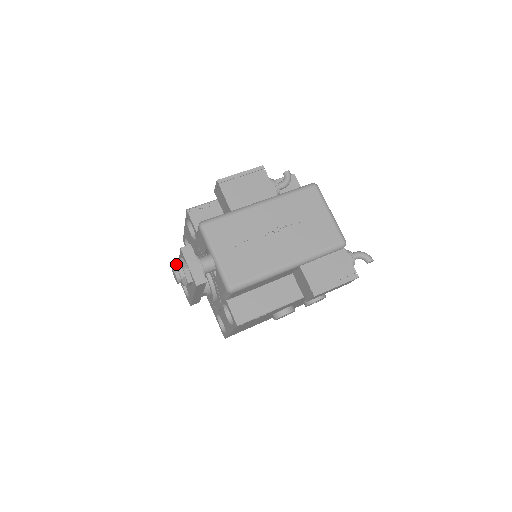
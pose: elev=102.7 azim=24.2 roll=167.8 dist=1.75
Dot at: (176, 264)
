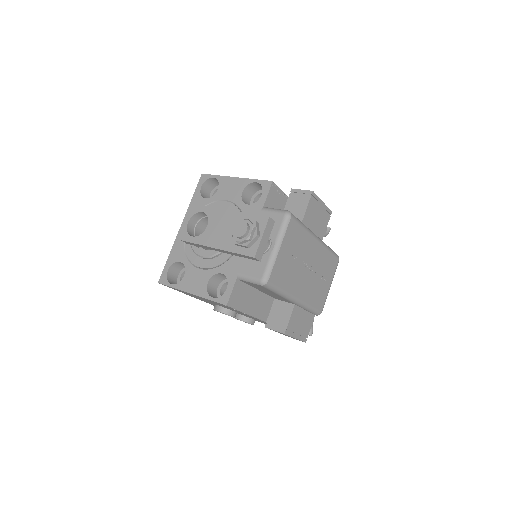
Dot at: (252, 222)
